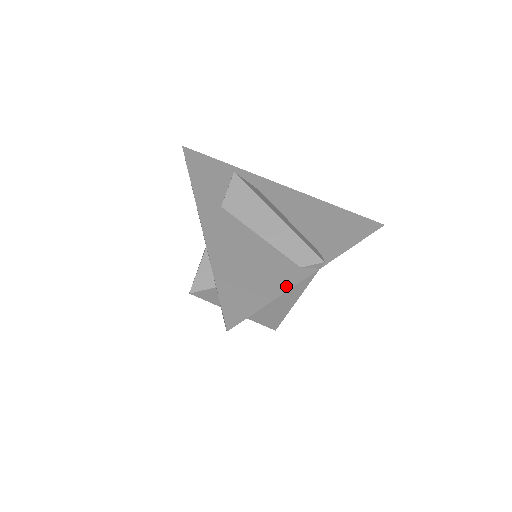
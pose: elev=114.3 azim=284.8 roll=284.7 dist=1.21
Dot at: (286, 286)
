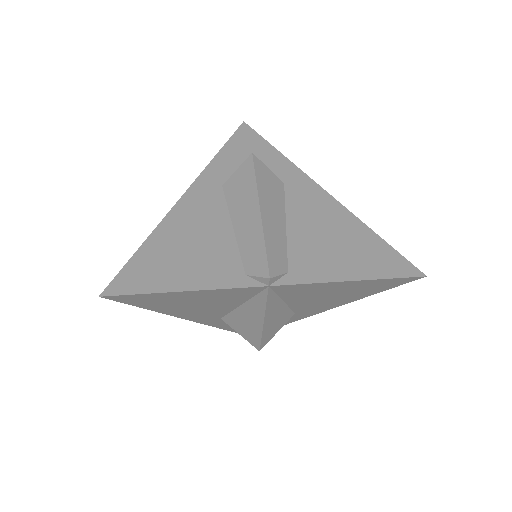
Dot at: (206, 285)
